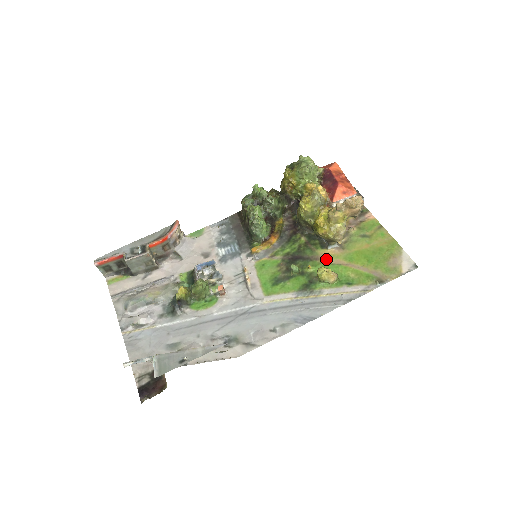
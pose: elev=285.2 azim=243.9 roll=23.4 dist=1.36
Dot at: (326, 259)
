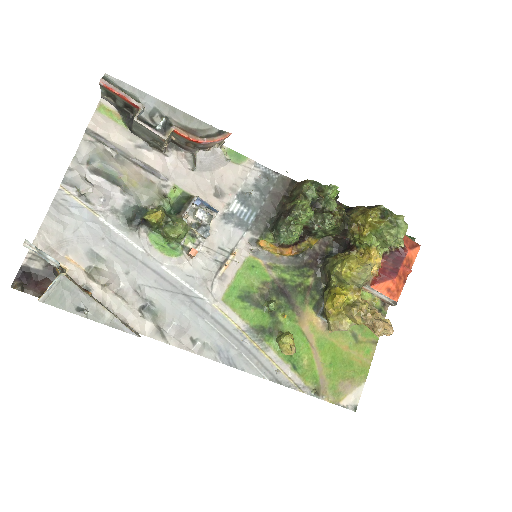
Dot at: (305, 323)
